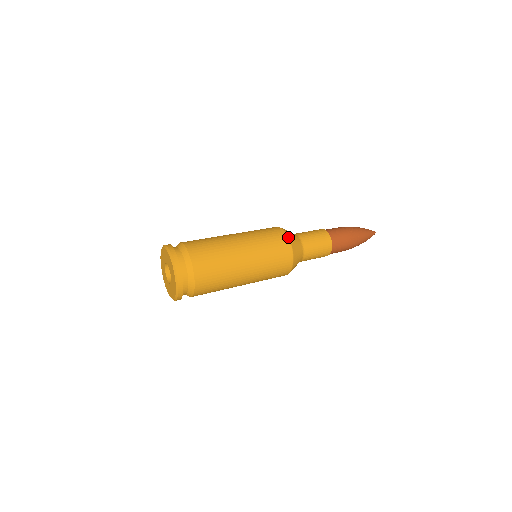
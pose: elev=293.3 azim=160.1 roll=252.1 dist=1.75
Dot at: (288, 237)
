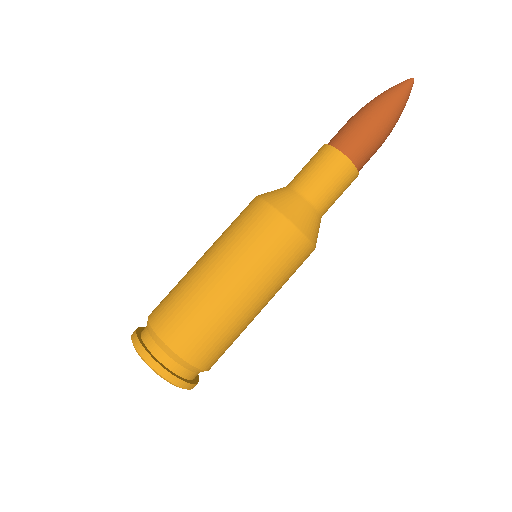
Dot at: (273, 208)
